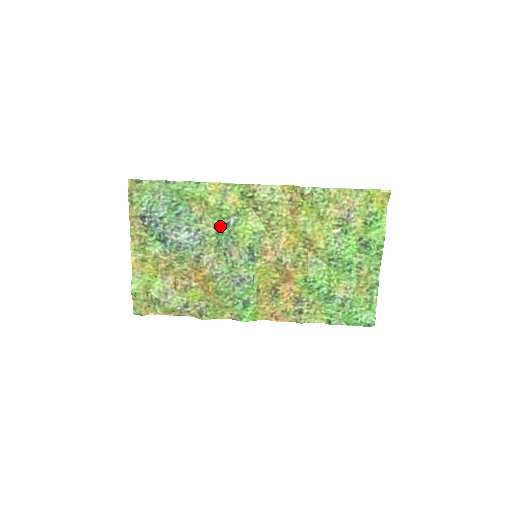
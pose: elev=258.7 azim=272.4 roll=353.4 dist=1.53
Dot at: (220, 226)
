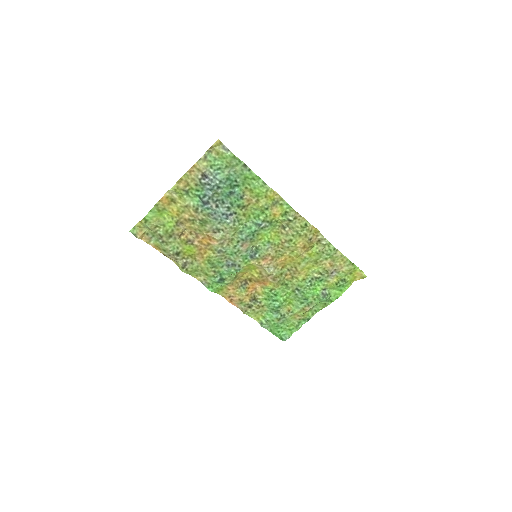
Dot at: (252, 221)
